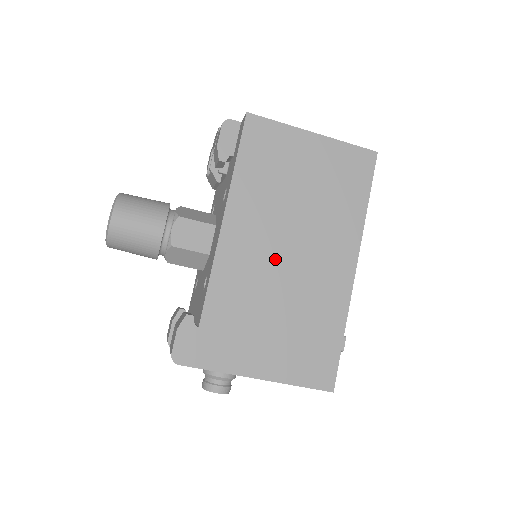
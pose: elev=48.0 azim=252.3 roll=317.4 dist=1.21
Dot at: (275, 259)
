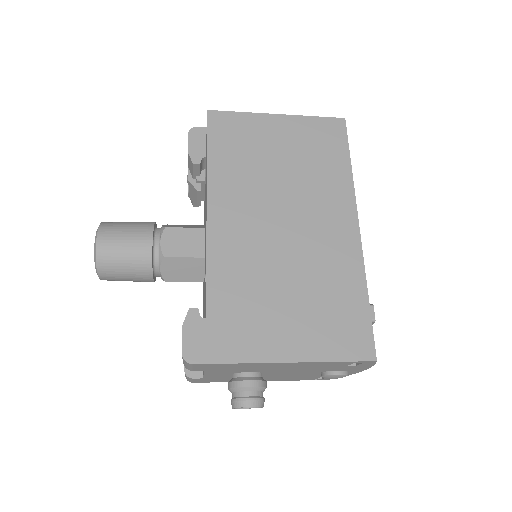
Dot at: (271, 234)
